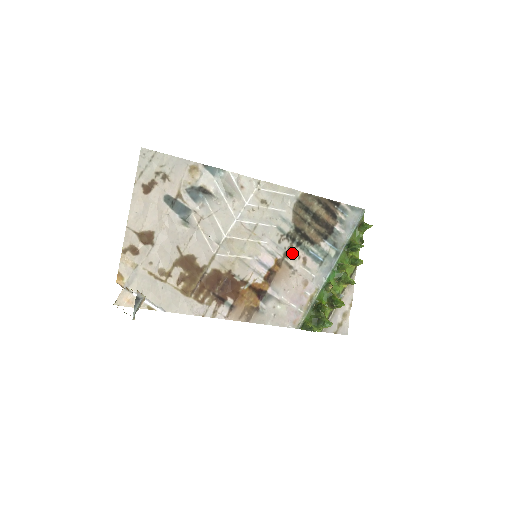
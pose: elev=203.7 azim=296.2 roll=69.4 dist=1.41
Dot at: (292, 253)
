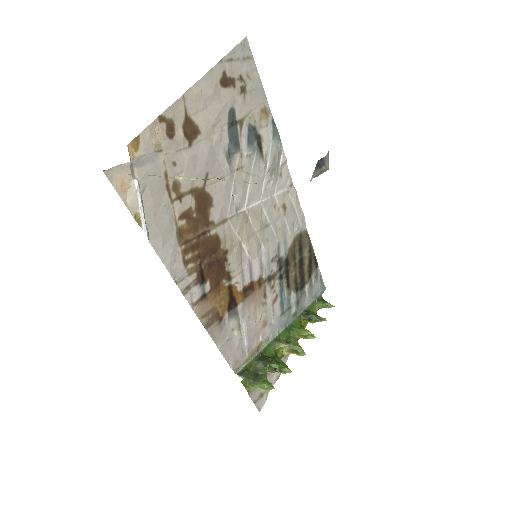
Dot at: (273, 281)
